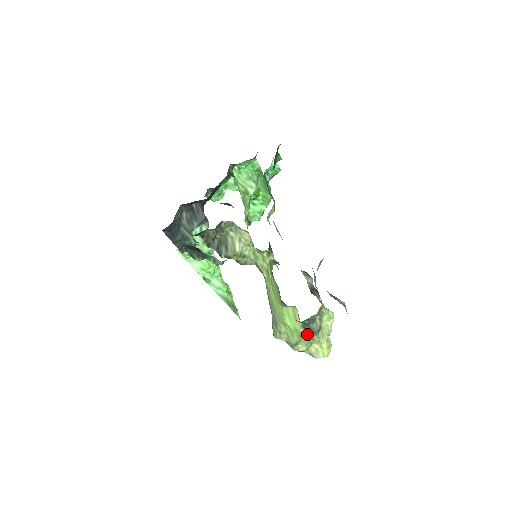
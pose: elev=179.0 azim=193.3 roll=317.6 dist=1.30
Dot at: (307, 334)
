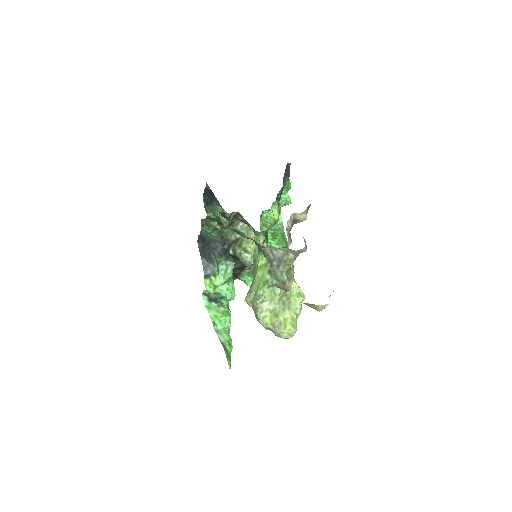
Dot at: (271, 282)
